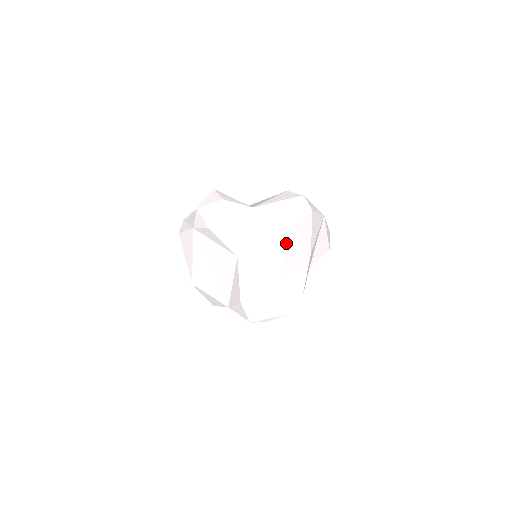
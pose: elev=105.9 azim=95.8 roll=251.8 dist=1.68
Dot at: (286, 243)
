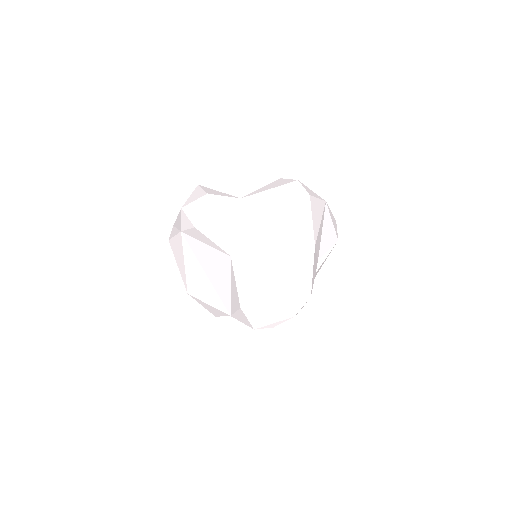
Dot at: (283, 234)
